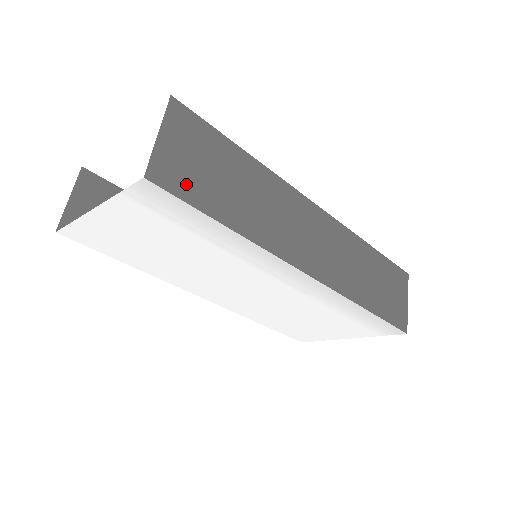
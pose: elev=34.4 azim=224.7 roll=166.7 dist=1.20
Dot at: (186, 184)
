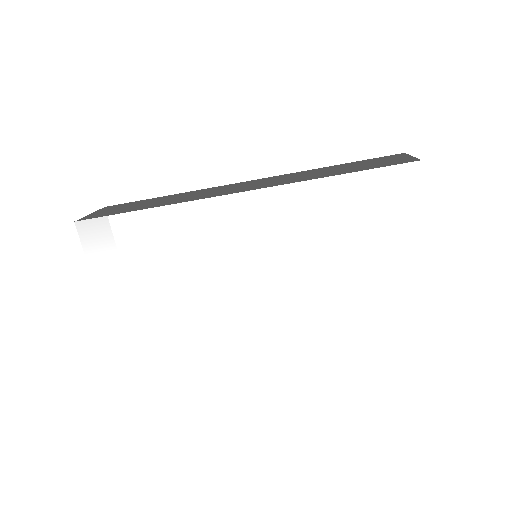
Dot at: (108, 214)
